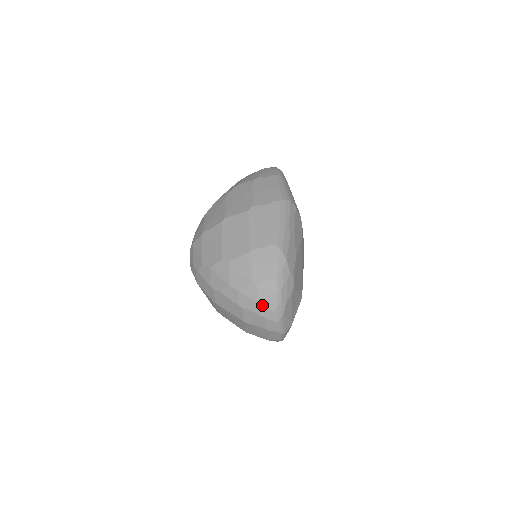
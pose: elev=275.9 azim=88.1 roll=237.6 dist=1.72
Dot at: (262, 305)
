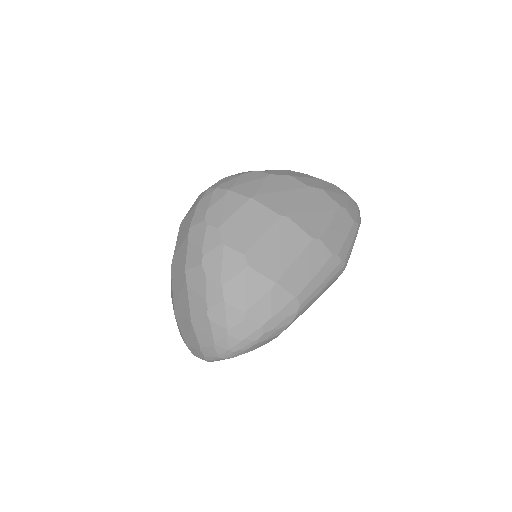
Dot at: (228, 336)
